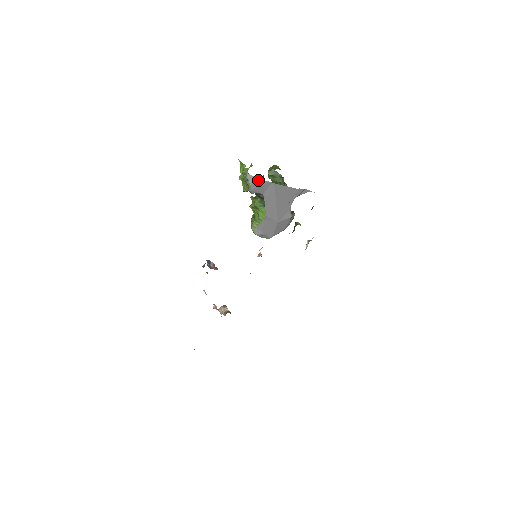
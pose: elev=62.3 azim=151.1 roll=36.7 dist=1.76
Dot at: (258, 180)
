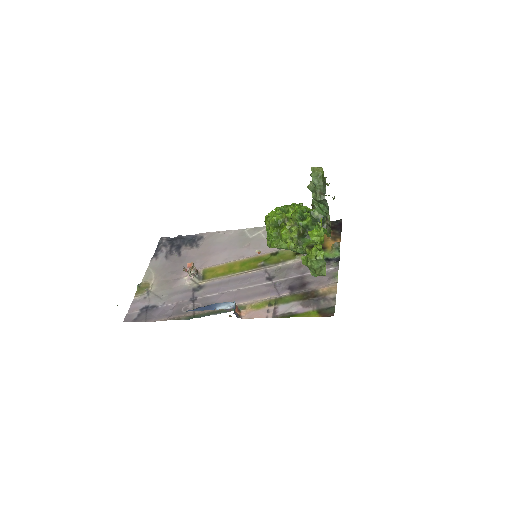
Dot at: occluded
